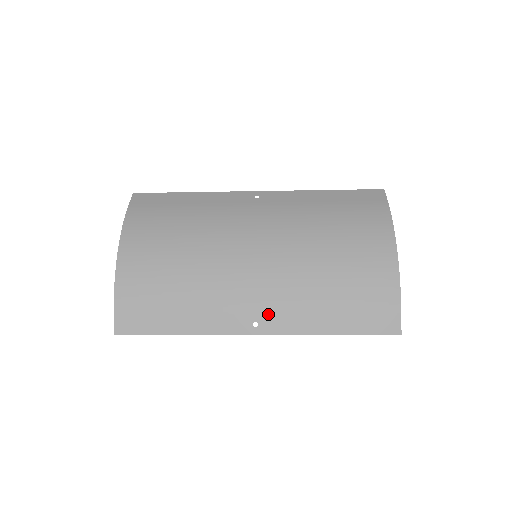
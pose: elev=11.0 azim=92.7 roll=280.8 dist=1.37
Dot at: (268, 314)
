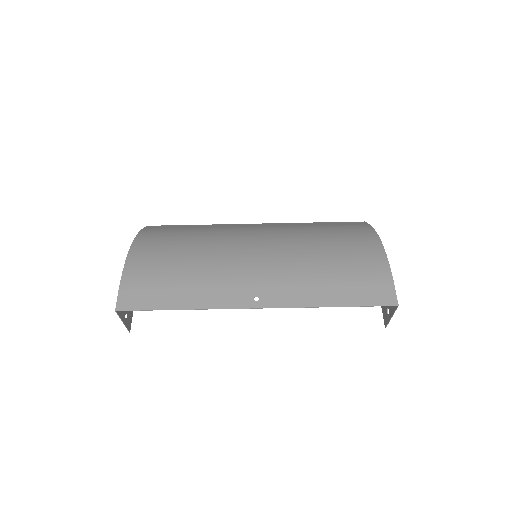
Dot at: (268, 290)
